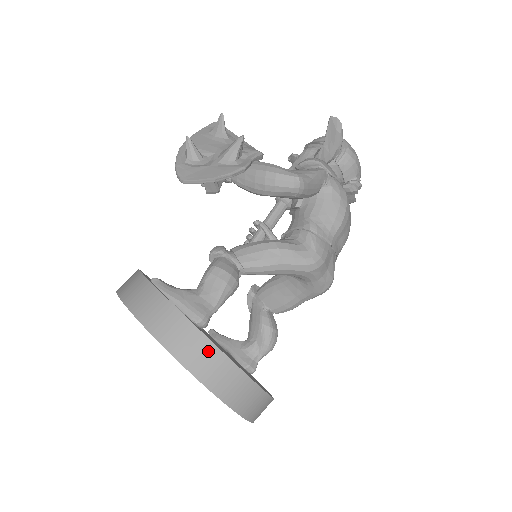
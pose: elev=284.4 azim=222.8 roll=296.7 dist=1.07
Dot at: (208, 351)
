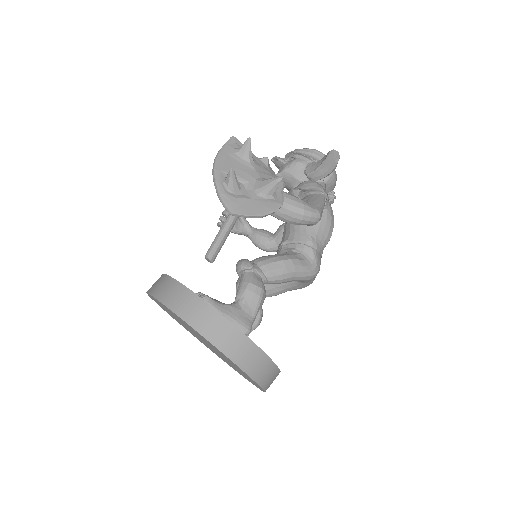
Dot at: (259, 357)
